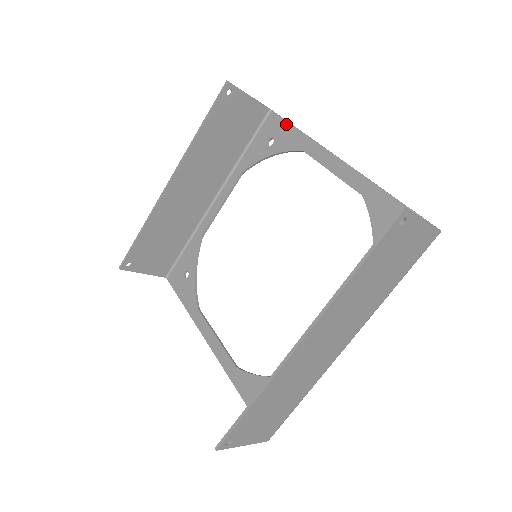
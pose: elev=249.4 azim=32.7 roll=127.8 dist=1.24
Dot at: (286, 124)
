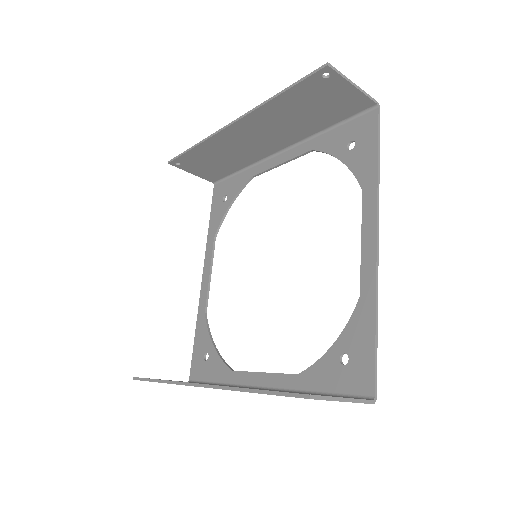
Dot at: (375, 141)
